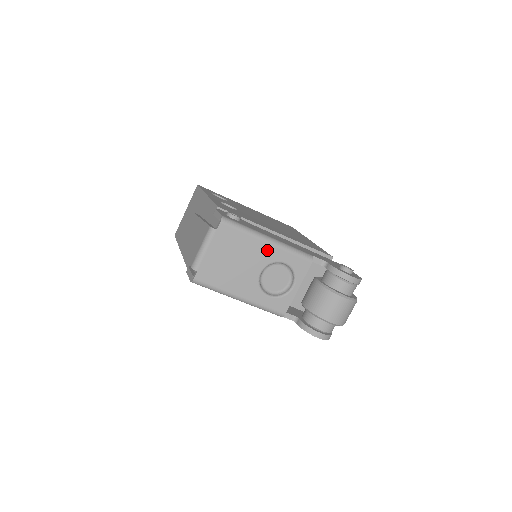
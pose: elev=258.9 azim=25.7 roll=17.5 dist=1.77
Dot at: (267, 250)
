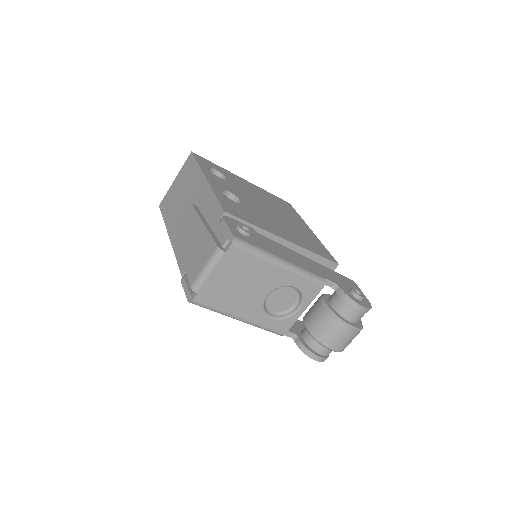
Dot at: (278, 274)
